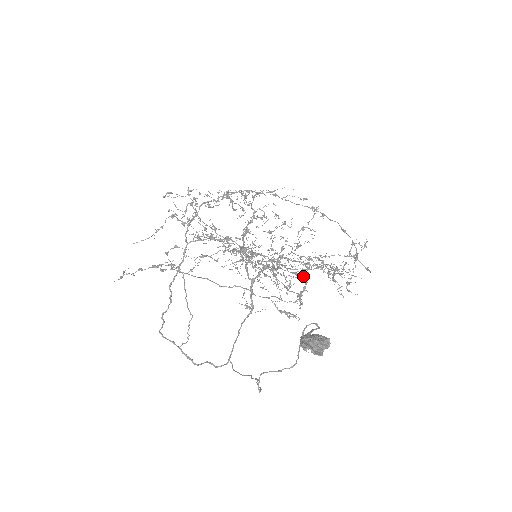
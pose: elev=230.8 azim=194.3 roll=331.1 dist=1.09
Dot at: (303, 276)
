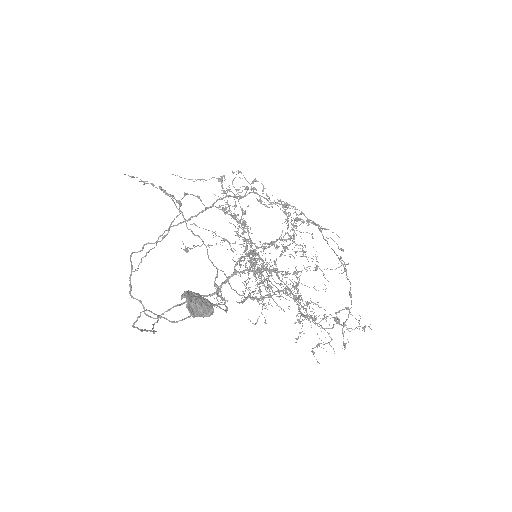
Dot at: (273, 292)
